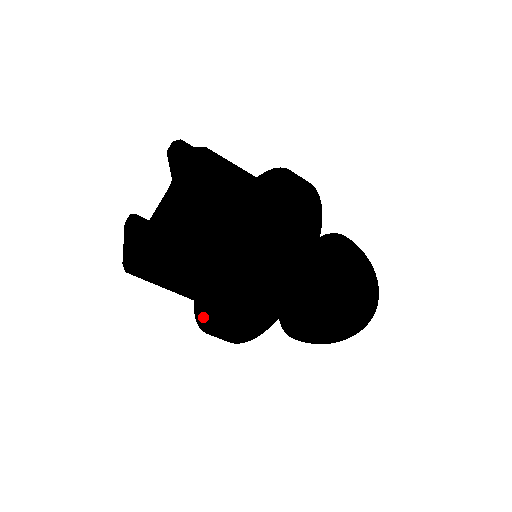
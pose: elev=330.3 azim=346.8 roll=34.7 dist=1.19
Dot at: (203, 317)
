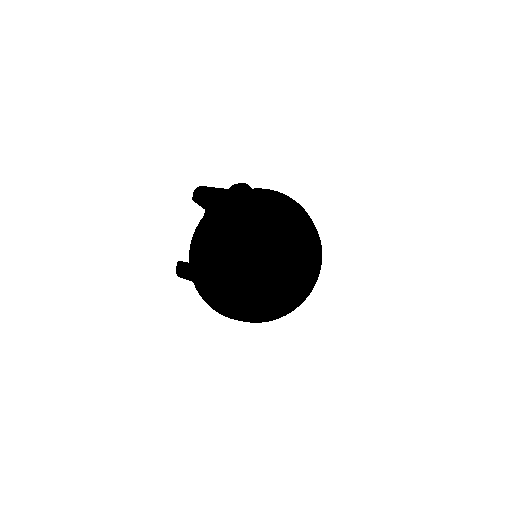
Dot at: (254, 313)
